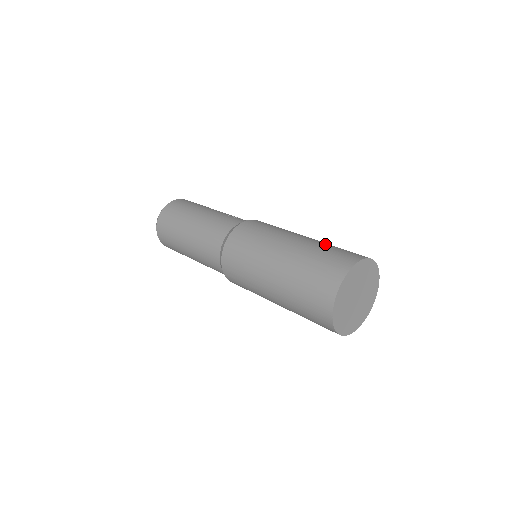
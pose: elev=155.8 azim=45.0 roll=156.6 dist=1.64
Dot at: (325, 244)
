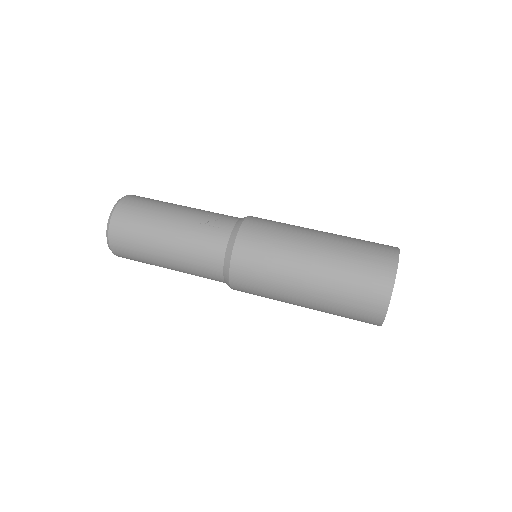
Dot at: (346, 253)
